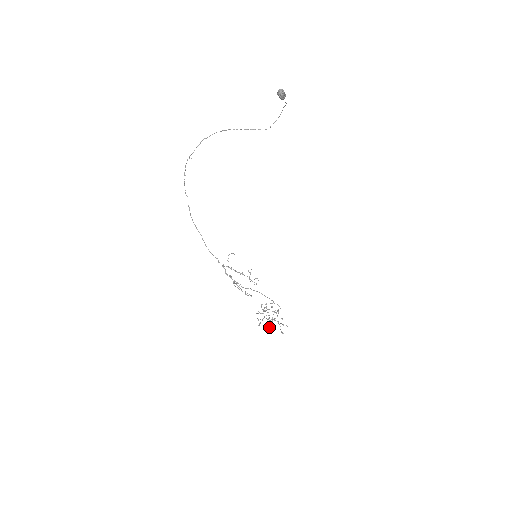
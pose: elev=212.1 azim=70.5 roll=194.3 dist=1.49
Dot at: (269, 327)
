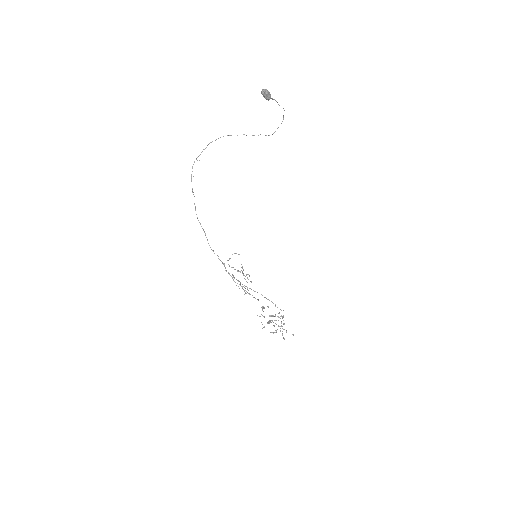
Dot at: (272, 332)
